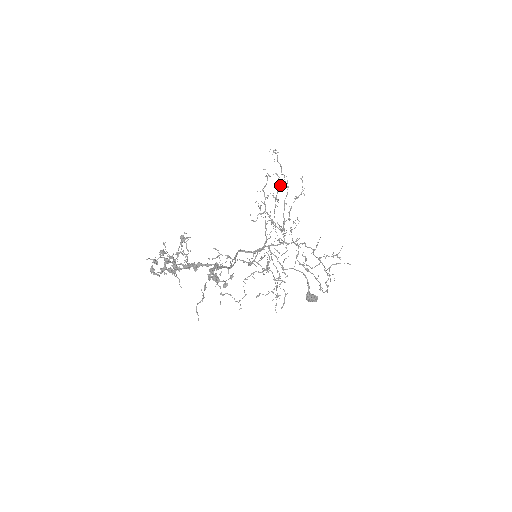
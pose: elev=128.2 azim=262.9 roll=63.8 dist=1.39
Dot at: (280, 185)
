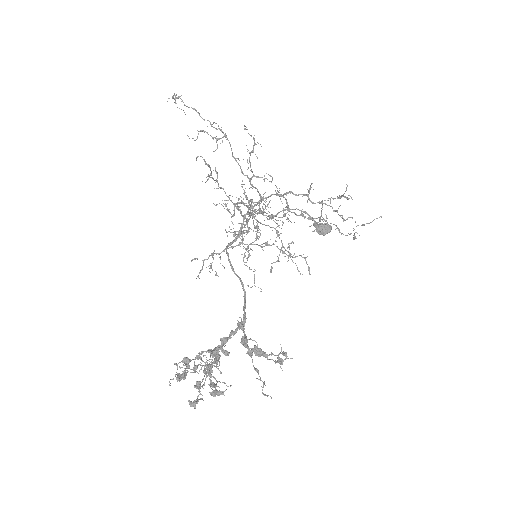
Dot at: occluded
